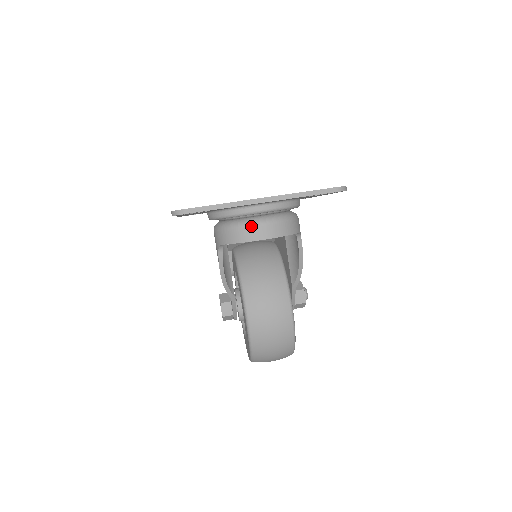
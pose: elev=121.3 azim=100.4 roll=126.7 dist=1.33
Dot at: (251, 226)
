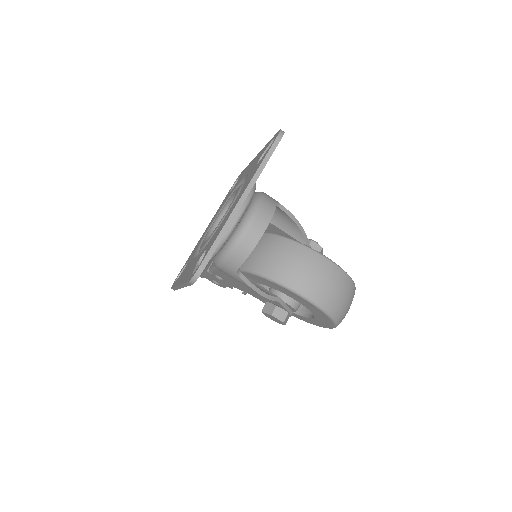
Dot at: (247, 231)
